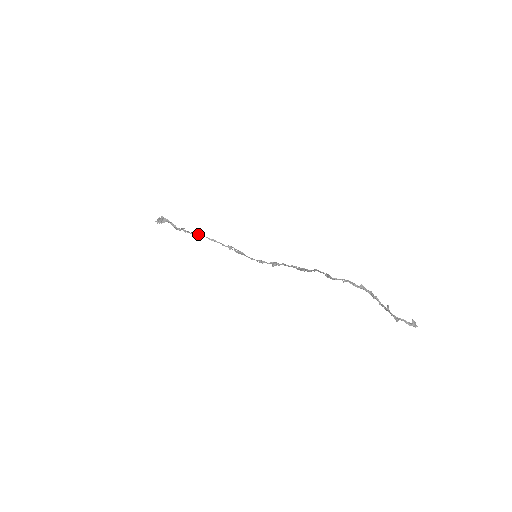
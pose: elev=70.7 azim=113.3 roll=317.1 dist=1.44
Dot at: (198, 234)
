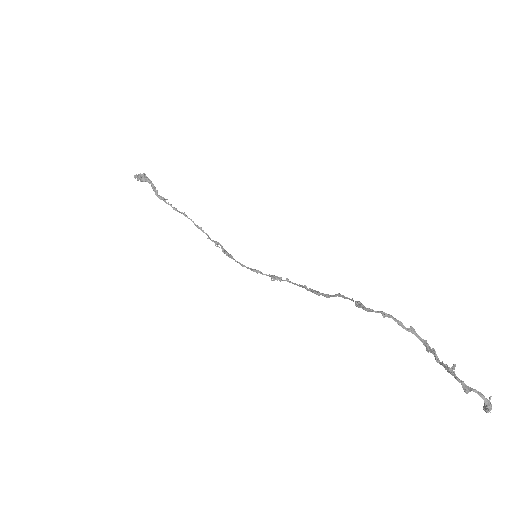
Dot at: (182, 212)
